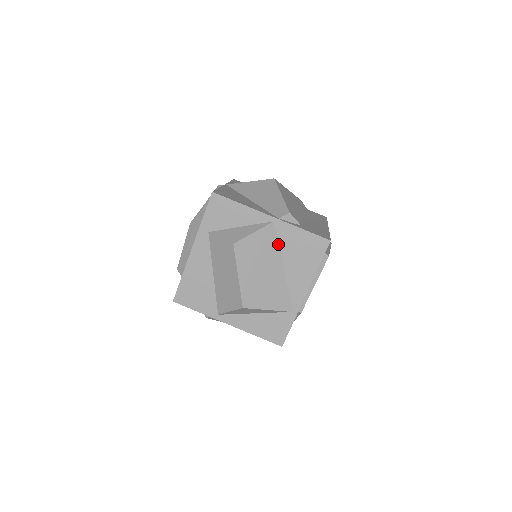
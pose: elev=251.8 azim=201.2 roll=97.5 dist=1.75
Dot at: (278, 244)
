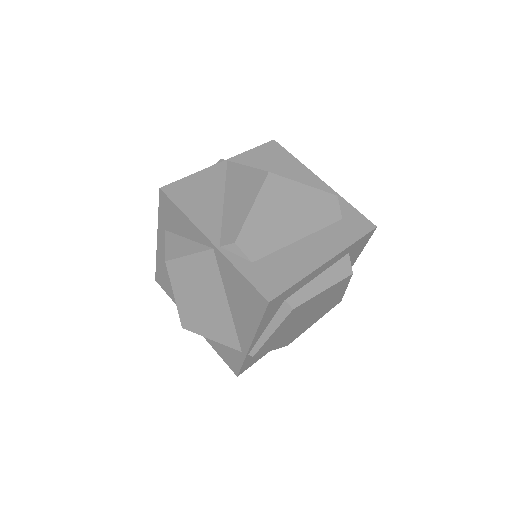
Dot at: (220, 276)
